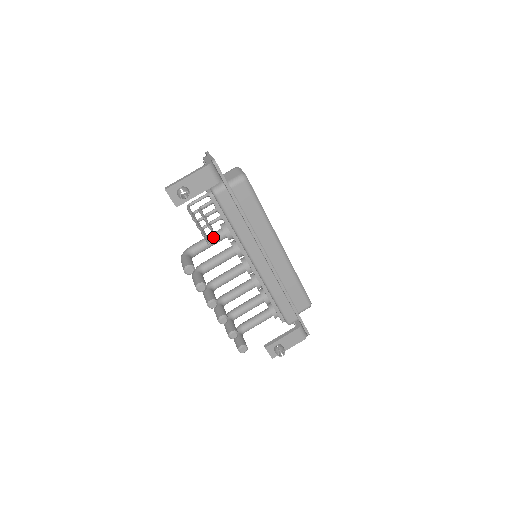
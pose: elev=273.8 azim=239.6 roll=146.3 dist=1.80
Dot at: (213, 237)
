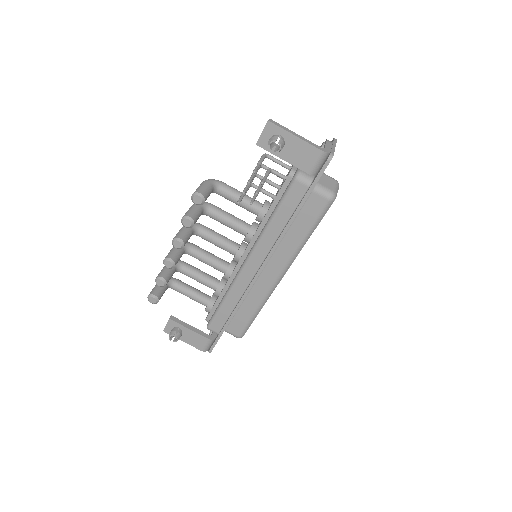
Dot at: (248, 201)
